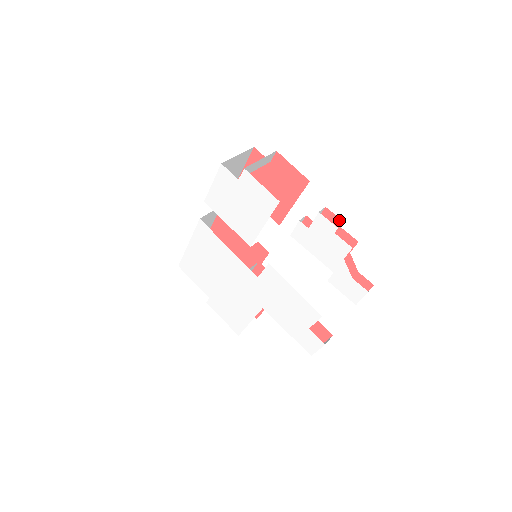
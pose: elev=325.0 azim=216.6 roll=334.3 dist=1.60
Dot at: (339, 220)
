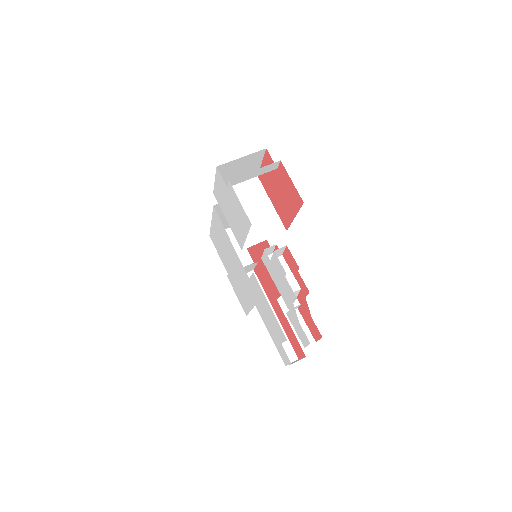
Dot at: (296, 263)
